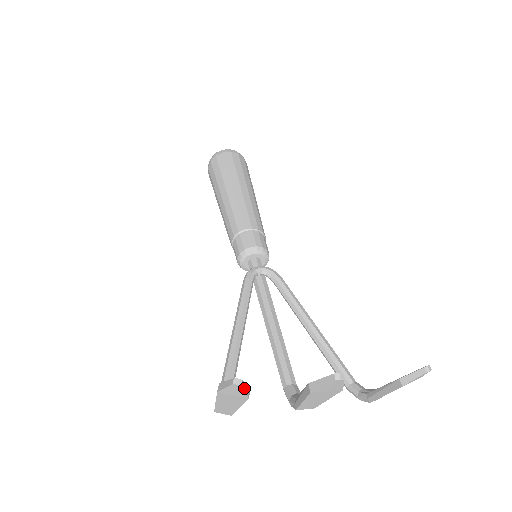
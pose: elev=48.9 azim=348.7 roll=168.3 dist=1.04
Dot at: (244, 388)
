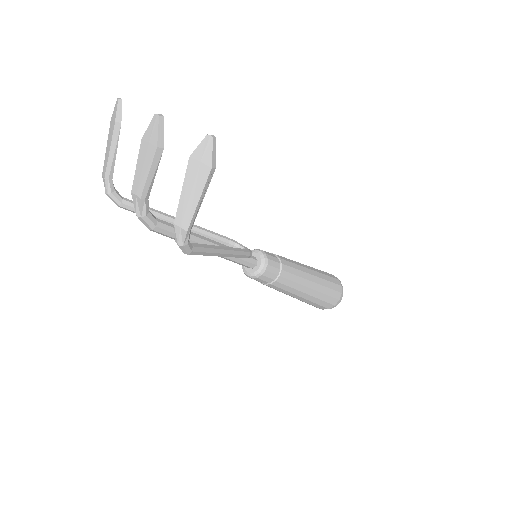
Dot at: (119, 107)
